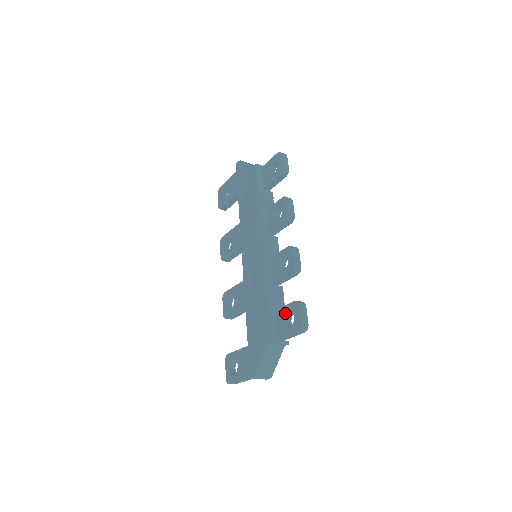
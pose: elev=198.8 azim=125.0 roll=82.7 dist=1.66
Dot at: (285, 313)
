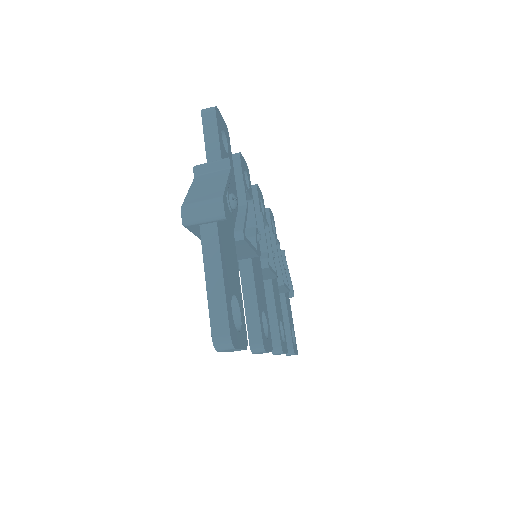
Dot at: occluded
